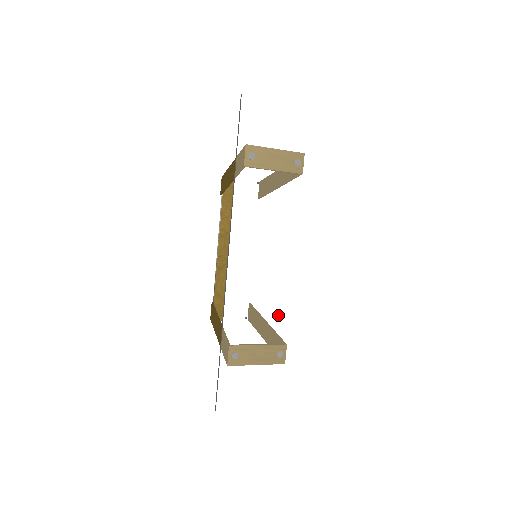
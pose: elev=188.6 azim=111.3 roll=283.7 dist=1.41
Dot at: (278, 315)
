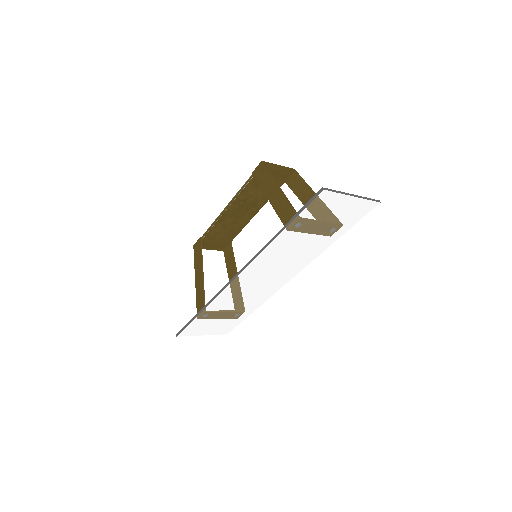
Dot at: (250, 302)
